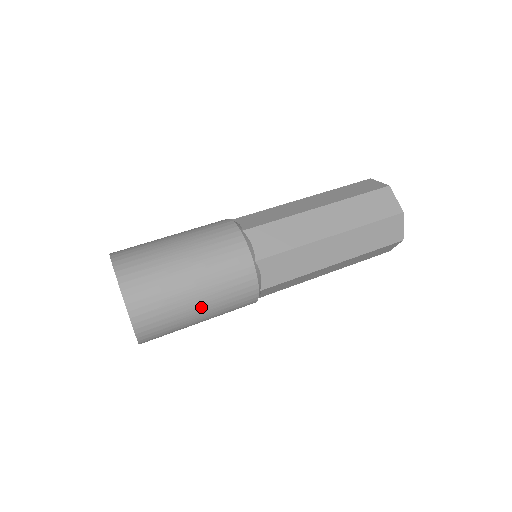
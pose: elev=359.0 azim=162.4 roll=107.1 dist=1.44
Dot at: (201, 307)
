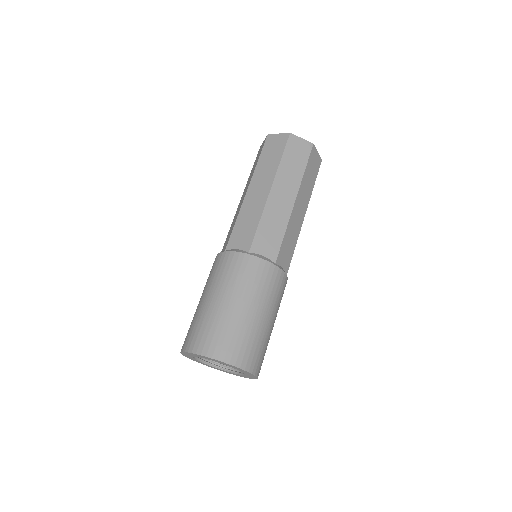
Dot at: (254, 310)
